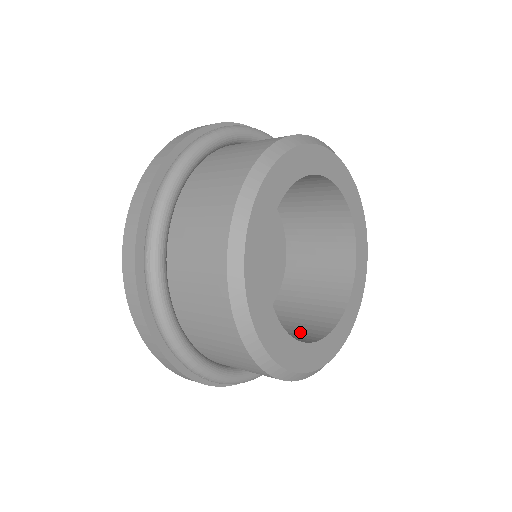
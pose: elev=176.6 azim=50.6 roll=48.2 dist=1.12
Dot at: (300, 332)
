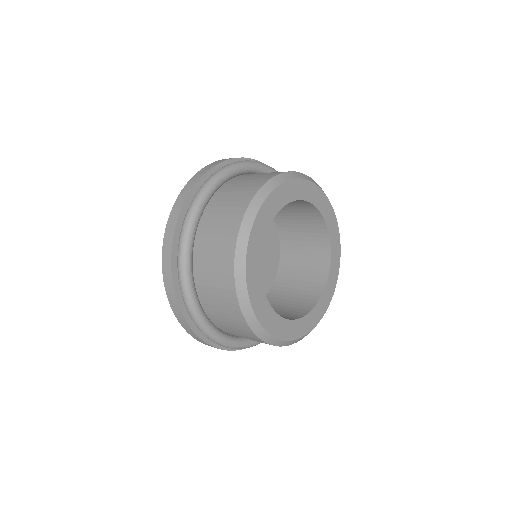
Dot at: (307, 287)
